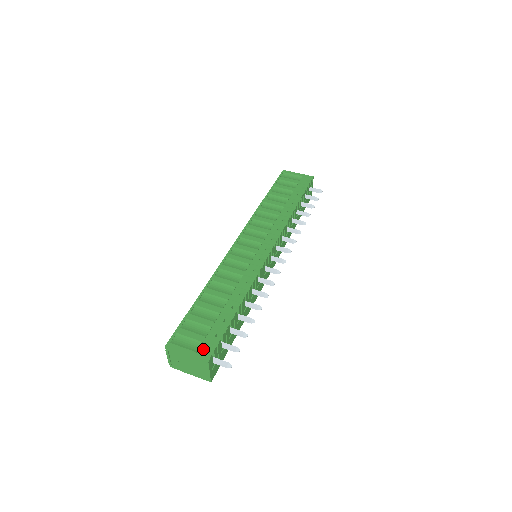
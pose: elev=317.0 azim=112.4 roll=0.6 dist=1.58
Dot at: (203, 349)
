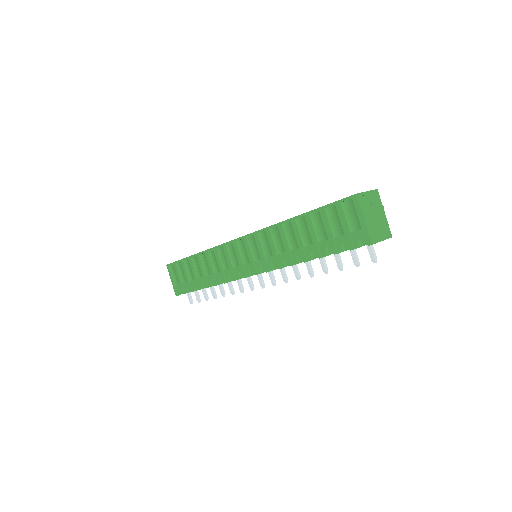
Dot at: (178, 287)
